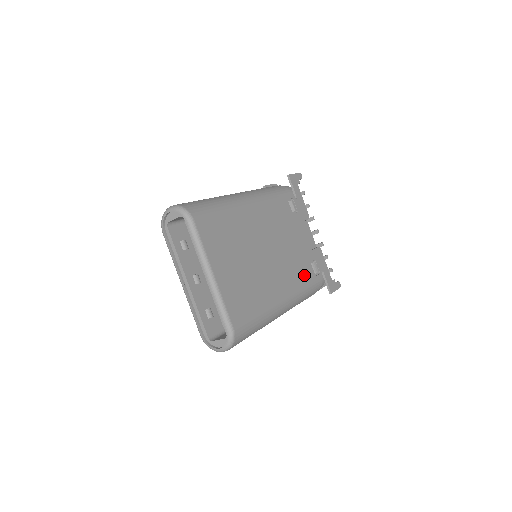
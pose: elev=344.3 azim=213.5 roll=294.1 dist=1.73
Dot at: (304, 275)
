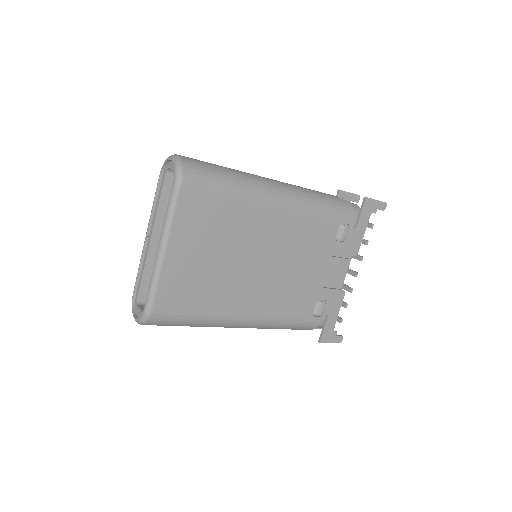
Dot at: (296, 307)
